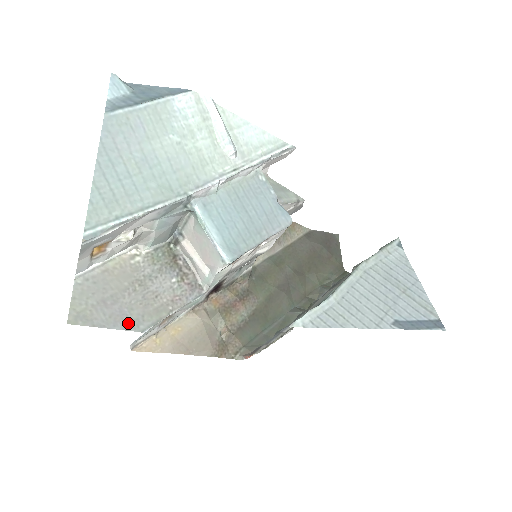
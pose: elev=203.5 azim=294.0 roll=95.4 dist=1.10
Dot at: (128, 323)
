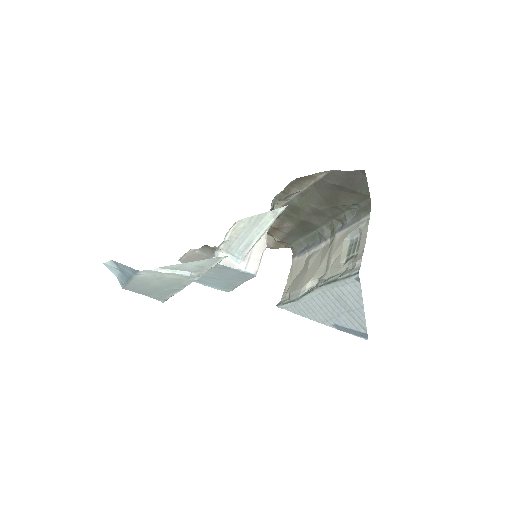
Dot at: occluded
